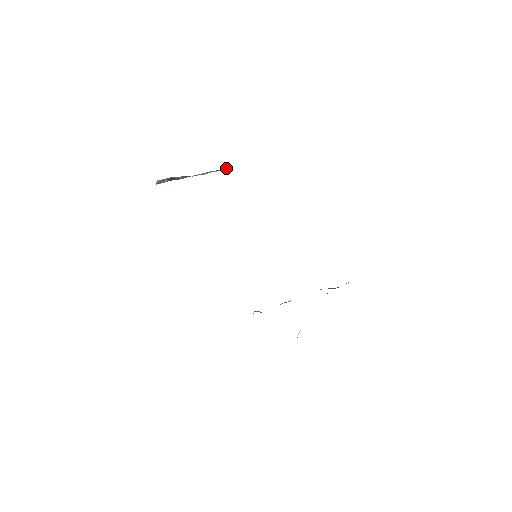
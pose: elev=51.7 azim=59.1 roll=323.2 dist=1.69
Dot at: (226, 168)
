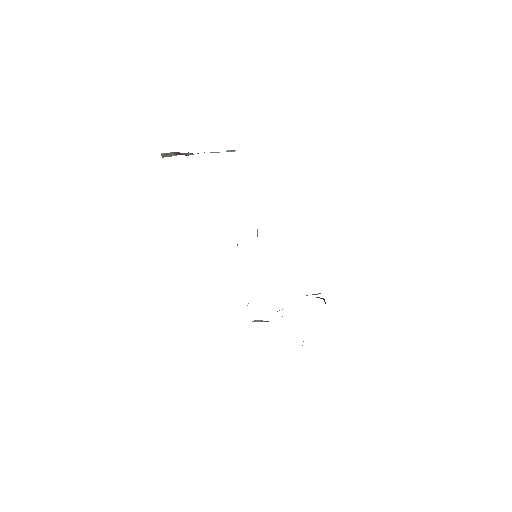
Dot at: (233, 150)
